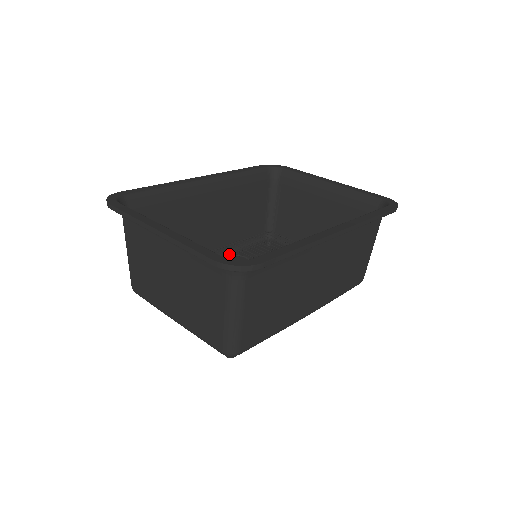
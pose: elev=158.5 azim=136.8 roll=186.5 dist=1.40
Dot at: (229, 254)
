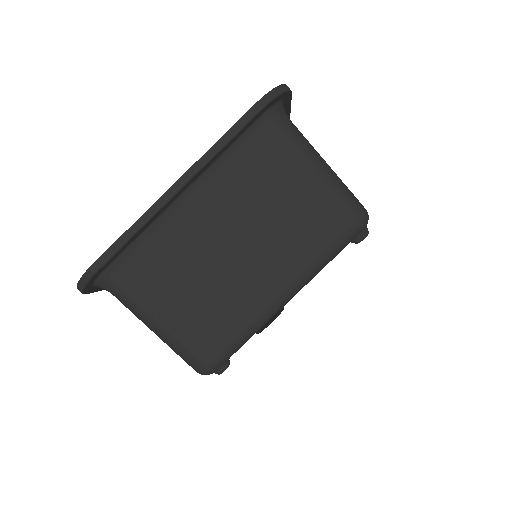
Dot at: occluded
